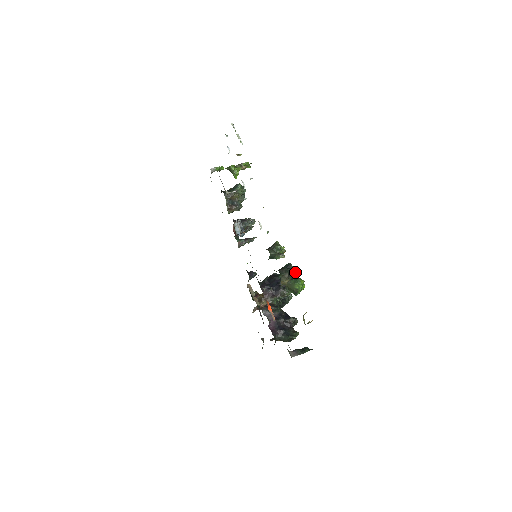
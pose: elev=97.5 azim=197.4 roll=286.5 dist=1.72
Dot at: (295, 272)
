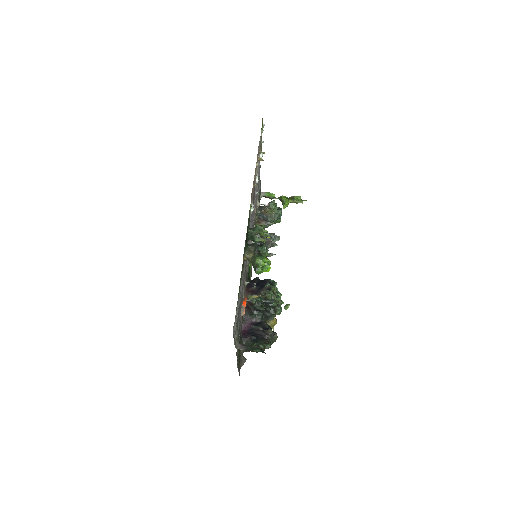
Dot at: (268, 255)
